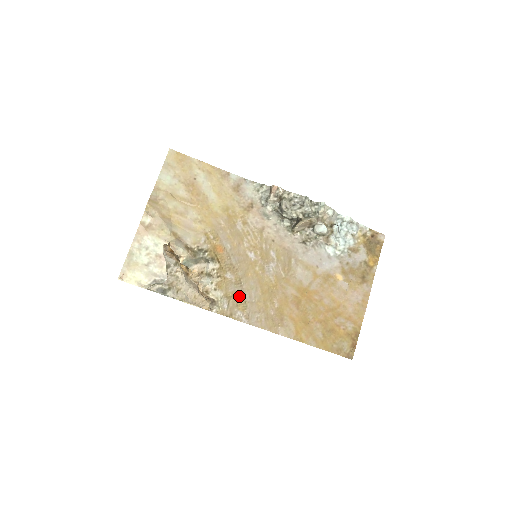
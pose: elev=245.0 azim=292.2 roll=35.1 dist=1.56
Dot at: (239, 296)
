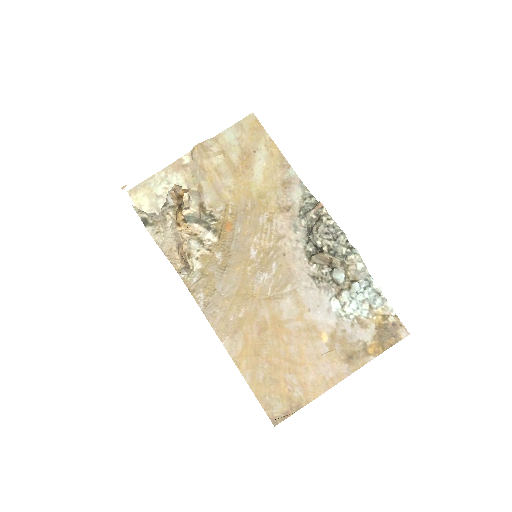
Dot at: (213, 280)
